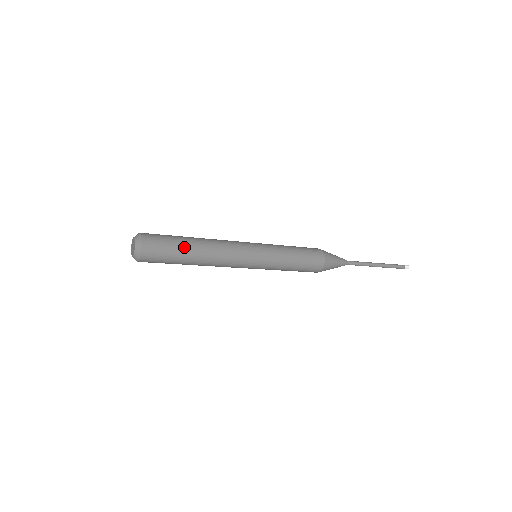
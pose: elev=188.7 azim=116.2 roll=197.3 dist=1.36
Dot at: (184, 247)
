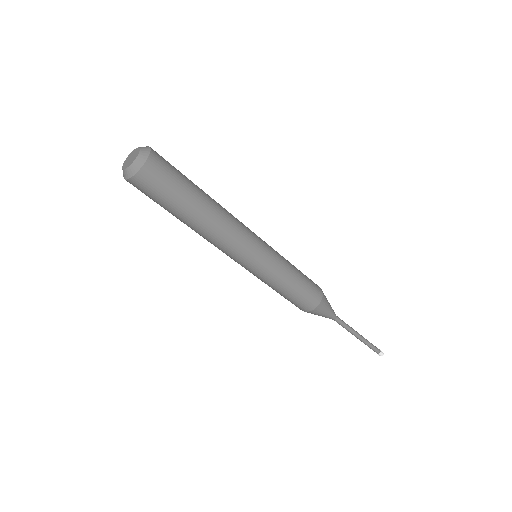
Dot at: (192, 182)
